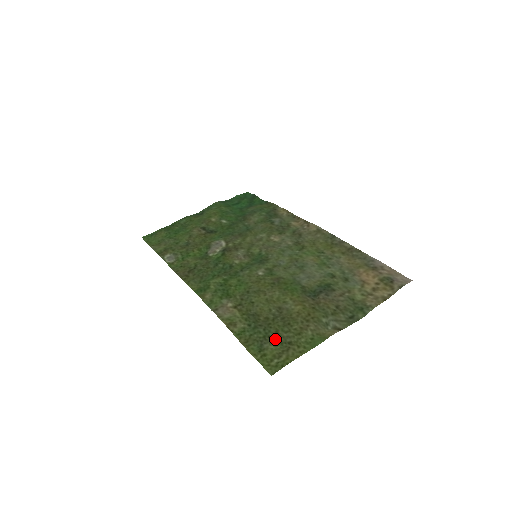
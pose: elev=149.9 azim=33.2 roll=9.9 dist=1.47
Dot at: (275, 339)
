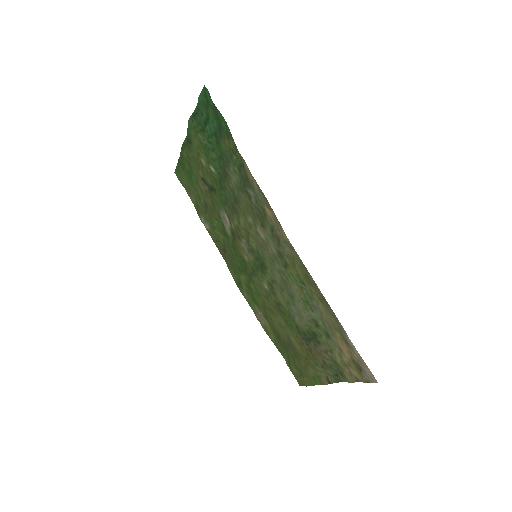
Dot at: (293, 364)
